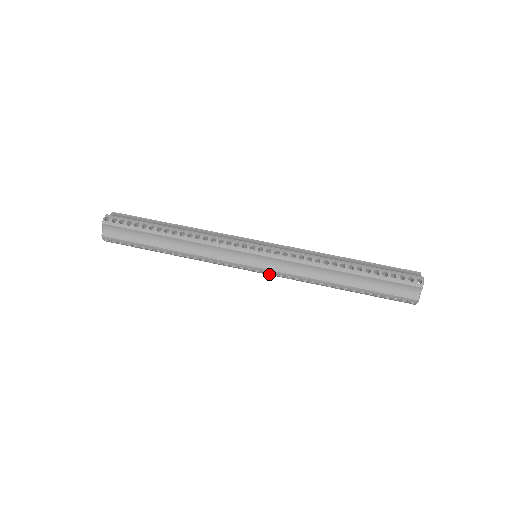
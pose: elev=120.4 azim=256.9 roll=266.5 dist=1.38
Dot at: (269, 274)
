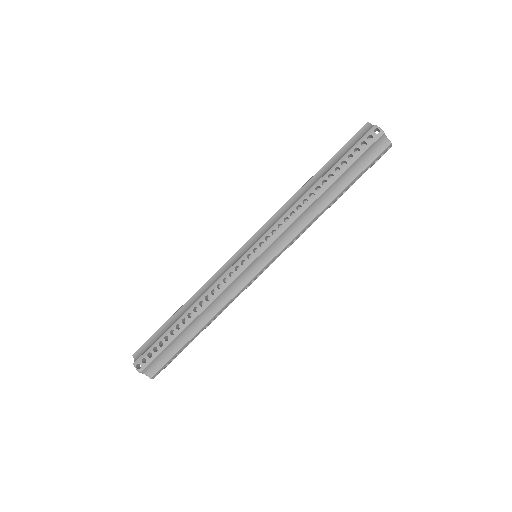
Dot at: occluded
